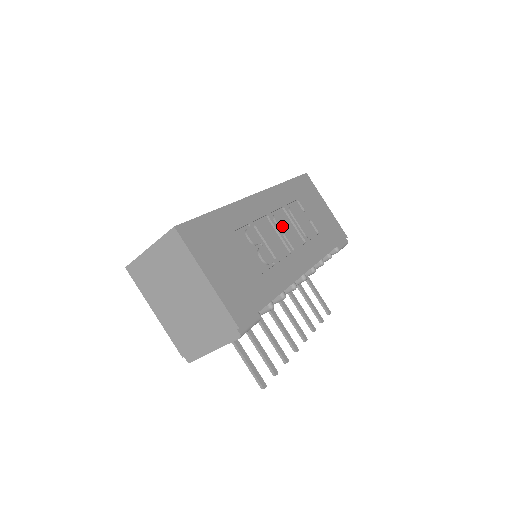
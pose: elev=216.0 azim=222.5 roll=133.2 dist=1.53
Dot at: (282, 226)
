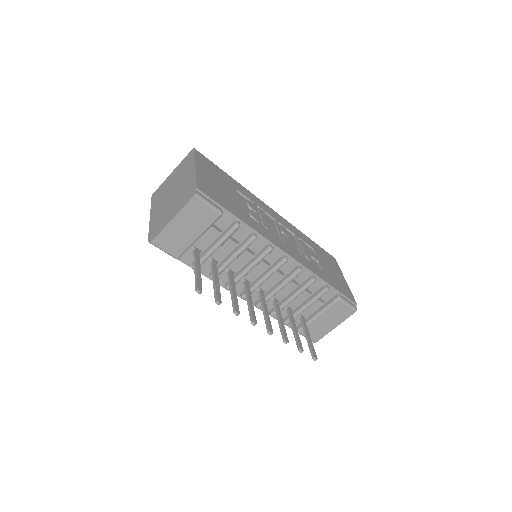
Dot at: (285, 232)
